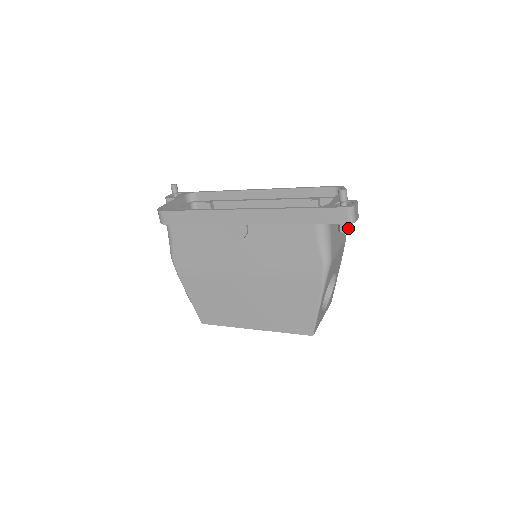
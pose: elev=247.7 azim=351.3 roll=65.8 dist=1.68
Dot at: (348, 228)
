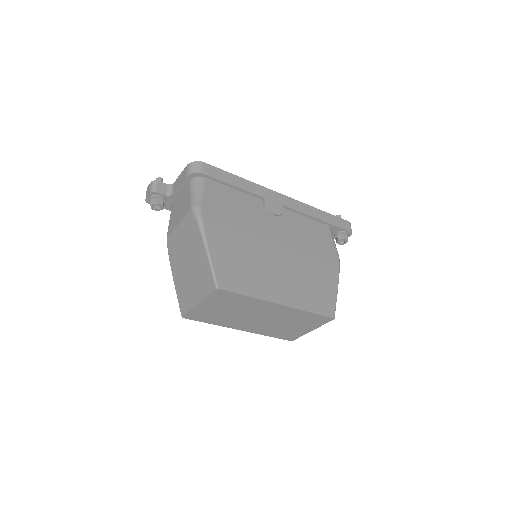
Dot at: (347, 238)
